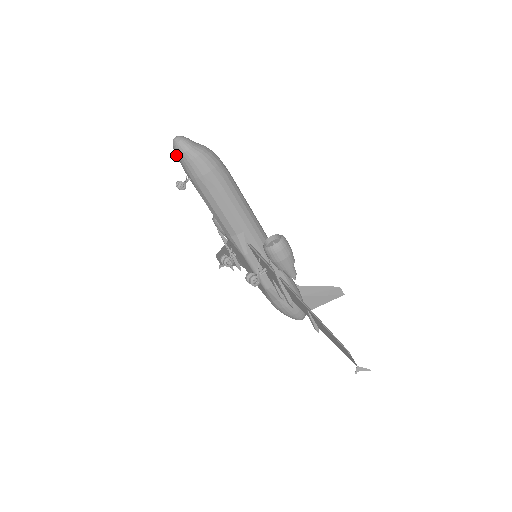
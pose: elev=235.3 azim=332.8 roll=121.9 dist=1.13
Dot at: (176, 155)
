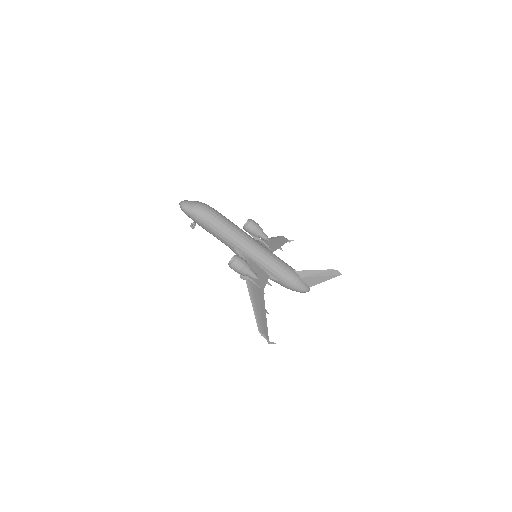
Dot at: occluded
